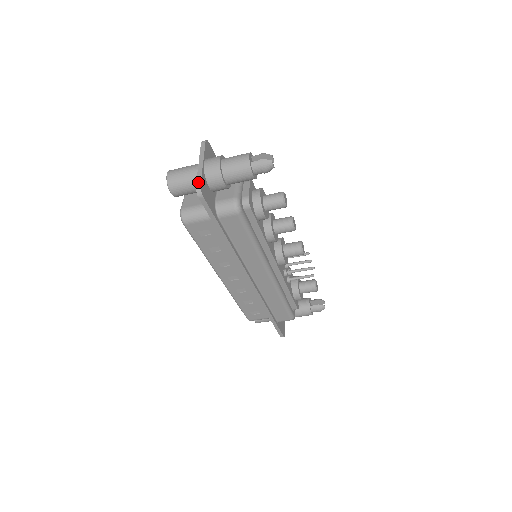
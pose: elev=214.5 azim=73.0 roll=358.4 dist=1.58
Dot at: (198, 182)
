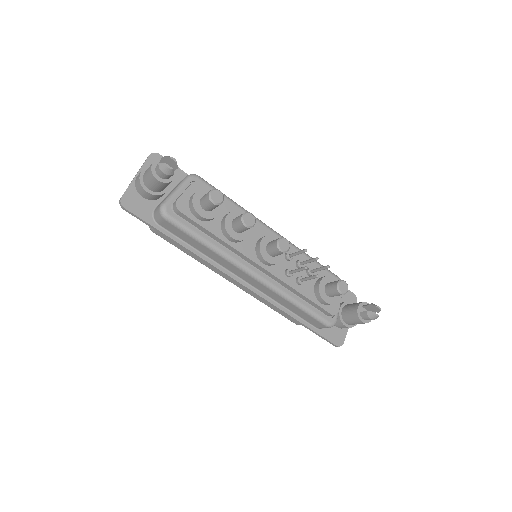
Dot at: (122, 195)
